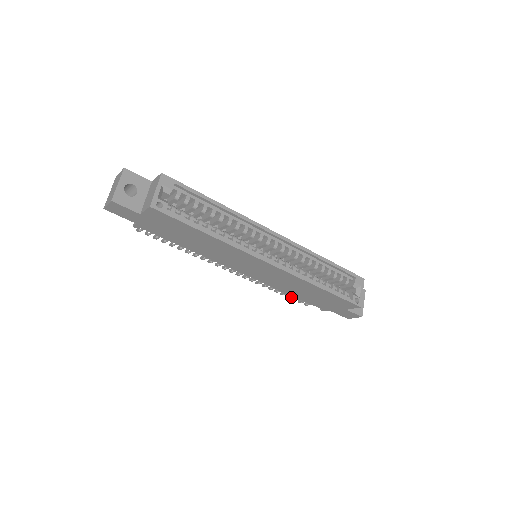
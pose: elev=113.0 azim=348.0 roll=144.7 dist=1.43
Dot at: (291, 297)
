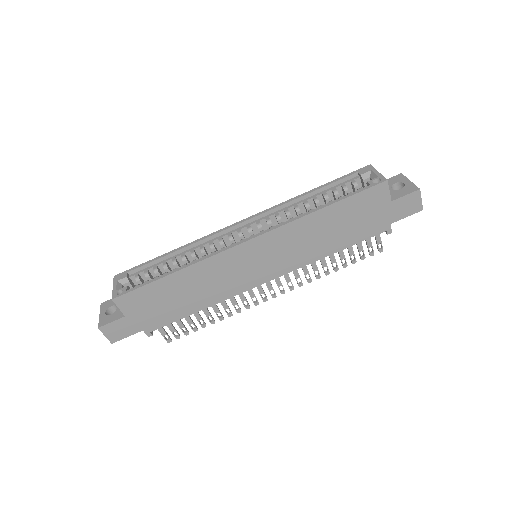
Dot at: (355, 258)
